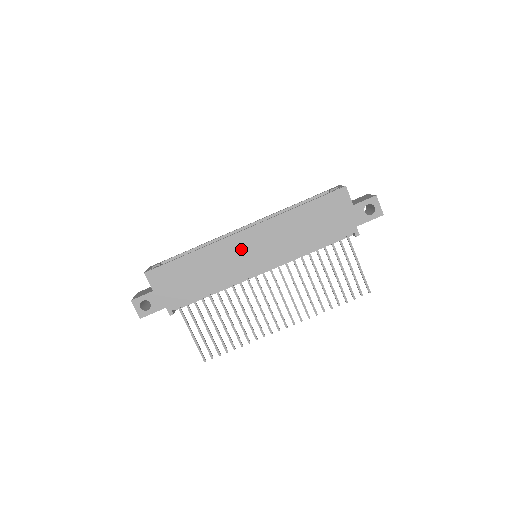
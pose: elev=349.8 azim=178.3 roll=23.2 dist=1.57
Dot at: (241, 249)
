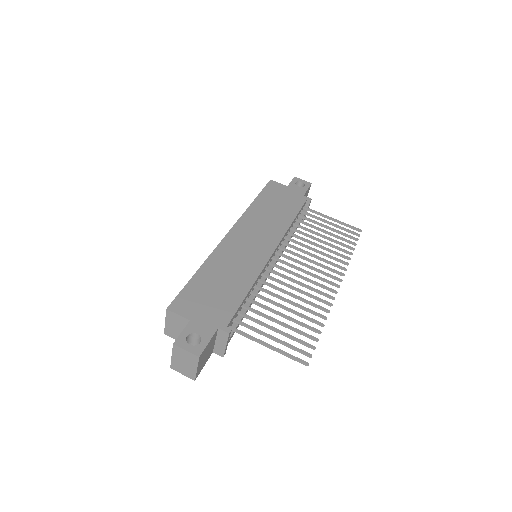
Dot at: (240, 245)
